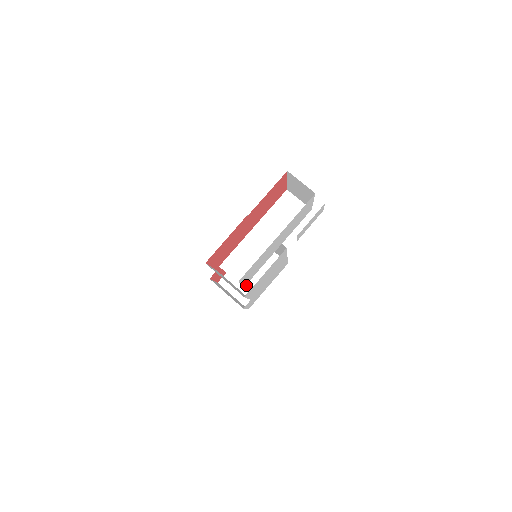
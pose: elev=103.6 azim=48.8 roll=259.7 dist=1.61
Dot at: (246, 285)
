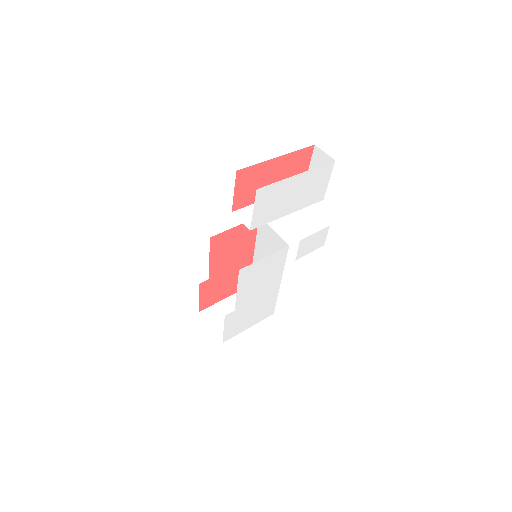
Dot at: occluded
